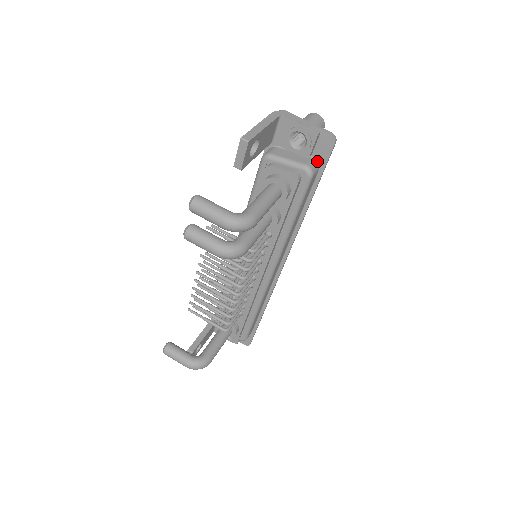
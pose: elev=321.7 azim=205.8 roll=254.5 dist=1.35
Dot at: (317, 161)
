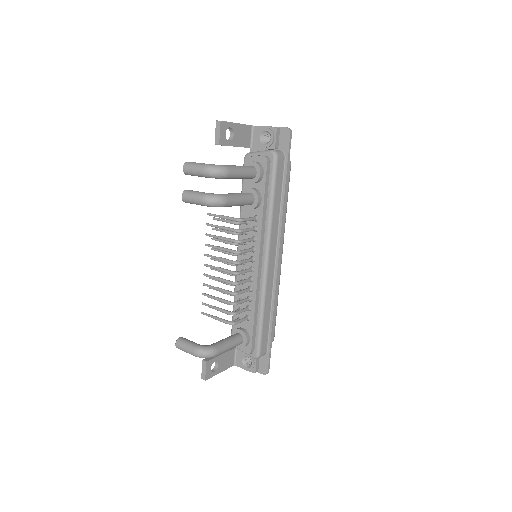
Dot at: (282, 151)
